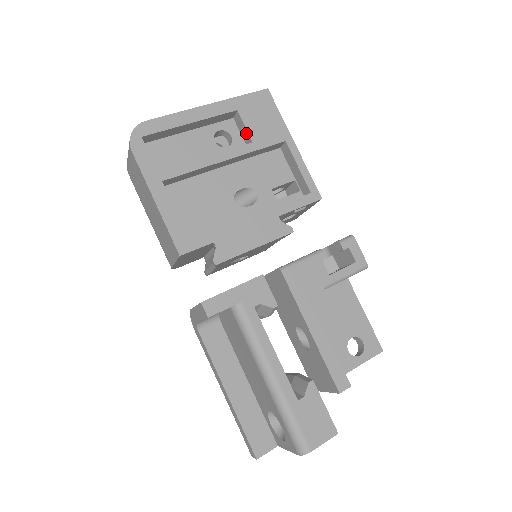
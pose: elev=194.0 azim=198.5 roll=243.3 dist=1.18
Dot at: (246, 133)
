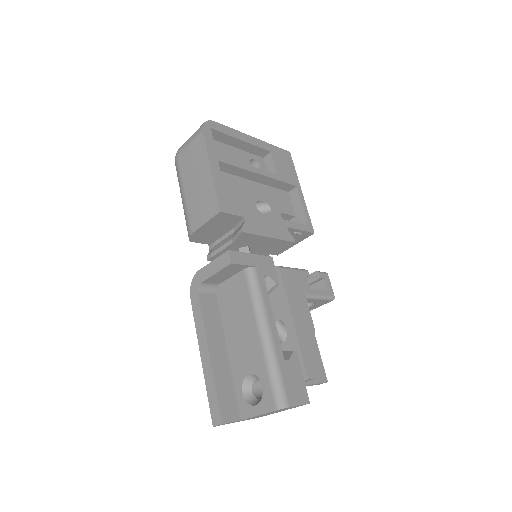
Dot at: (273, 168)
